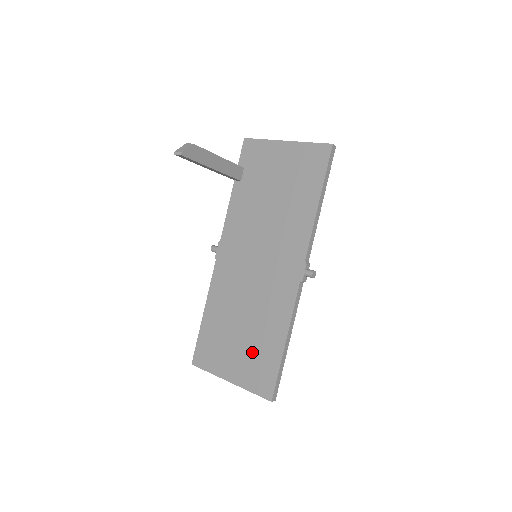
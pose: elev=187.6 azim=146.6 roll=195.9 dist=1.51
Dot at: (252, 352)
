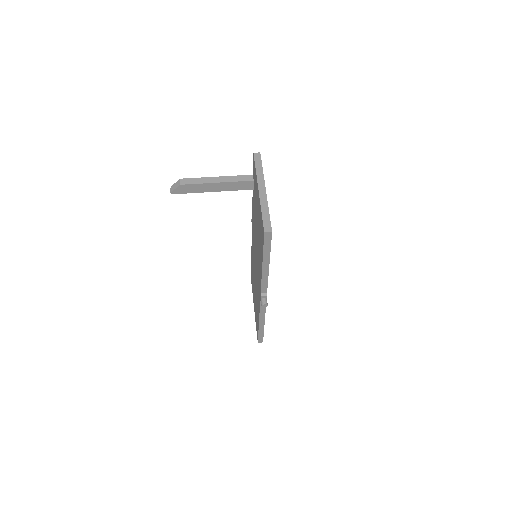
Dot at: occluded
